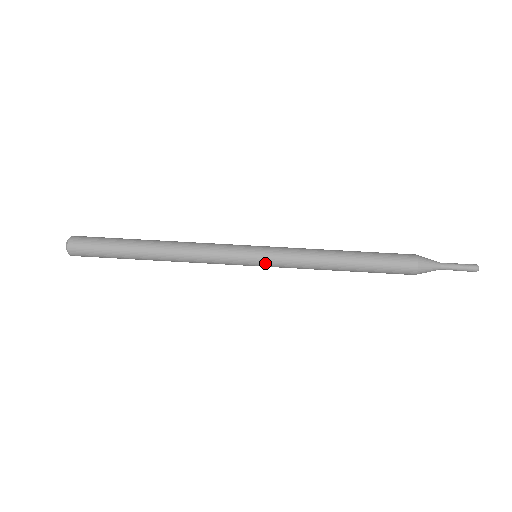
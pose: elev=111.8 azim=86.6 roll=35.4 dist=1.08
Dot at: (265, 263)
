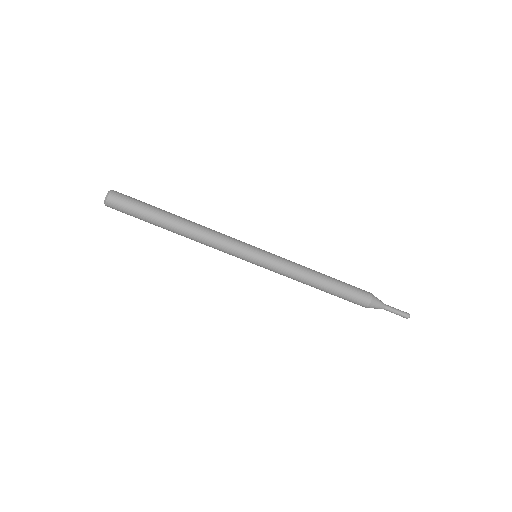
Dot at: occluded
